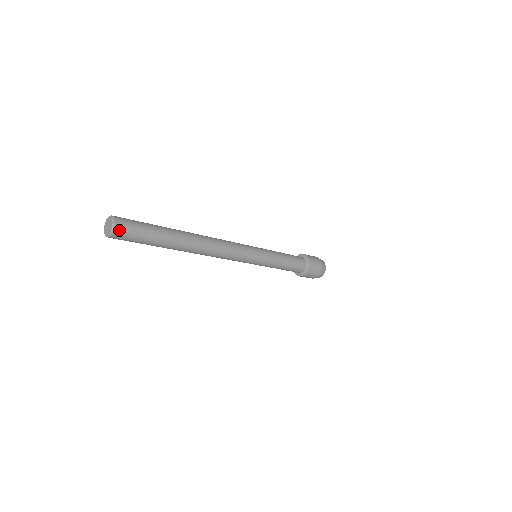
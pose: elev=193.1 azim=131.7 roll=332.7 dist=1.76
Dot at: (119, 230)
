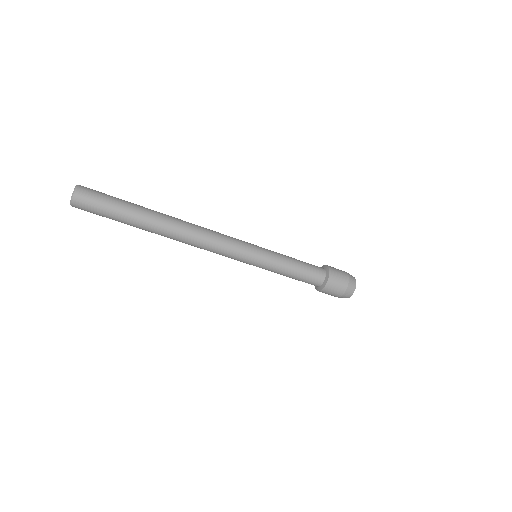
Dot at: (83, 188)
